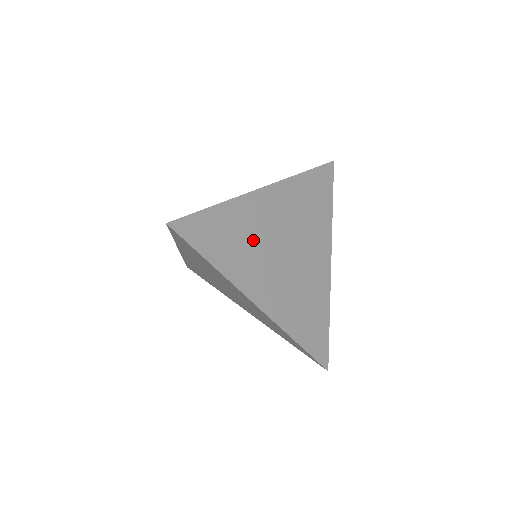
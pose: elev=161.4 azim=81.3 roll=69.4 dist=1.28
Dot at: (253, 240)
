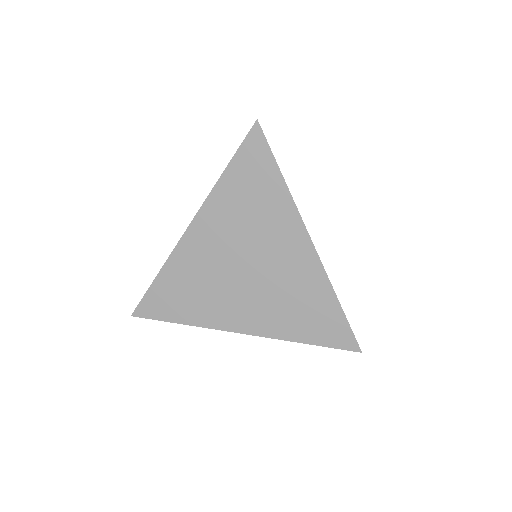
Dot at: occluded
